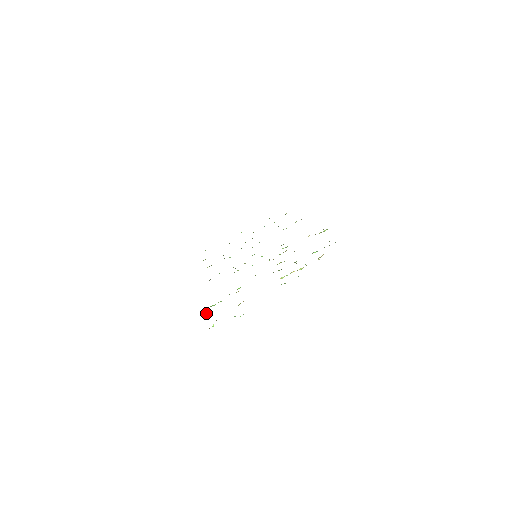
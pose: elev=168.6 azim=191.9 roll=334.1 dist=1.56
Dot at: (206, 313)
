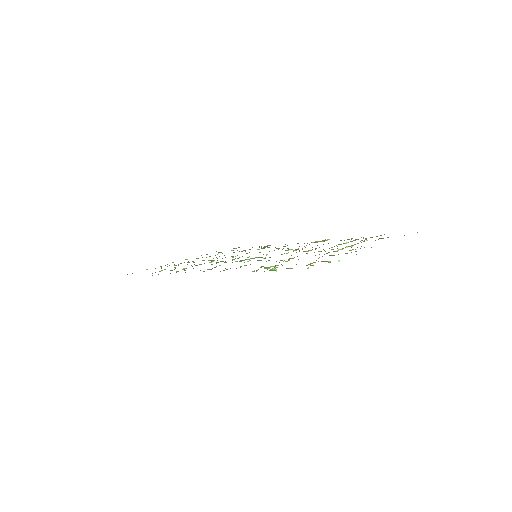
Dot at: (274, 267)
